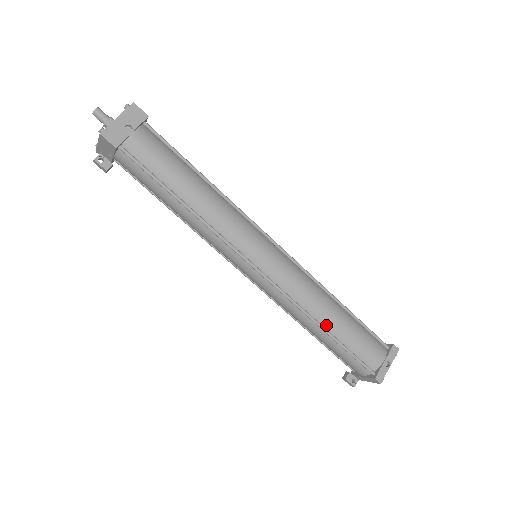
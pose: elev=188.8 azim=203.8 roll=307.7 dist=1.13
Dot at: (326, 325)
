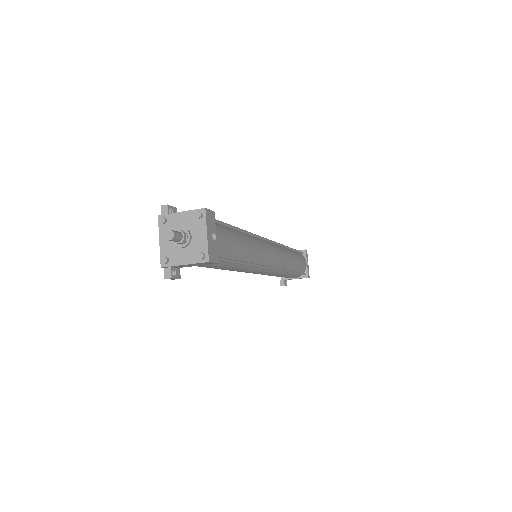
Dot at: (292, 269)
